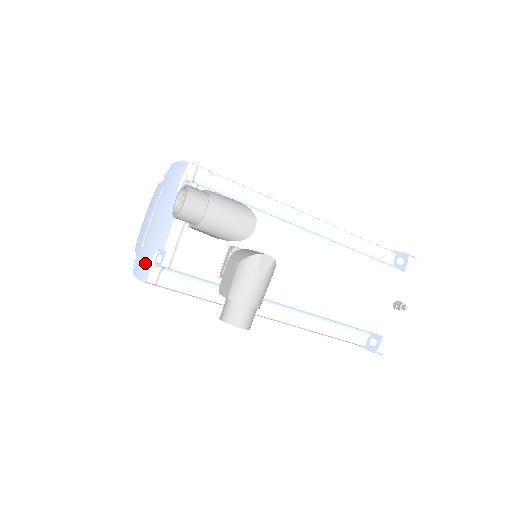
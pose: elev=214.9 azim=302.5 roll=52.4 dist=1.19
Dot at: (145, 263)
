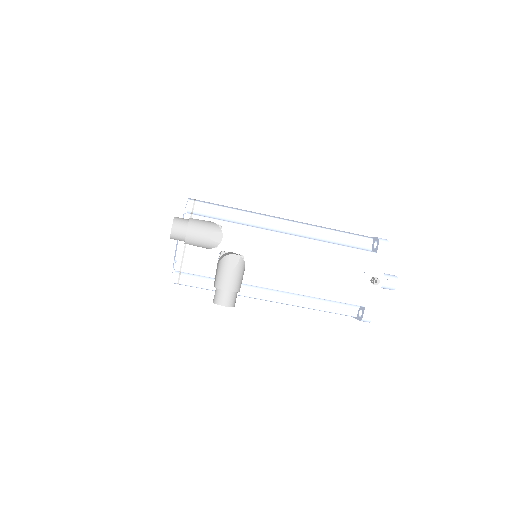
Dot at: occluded
